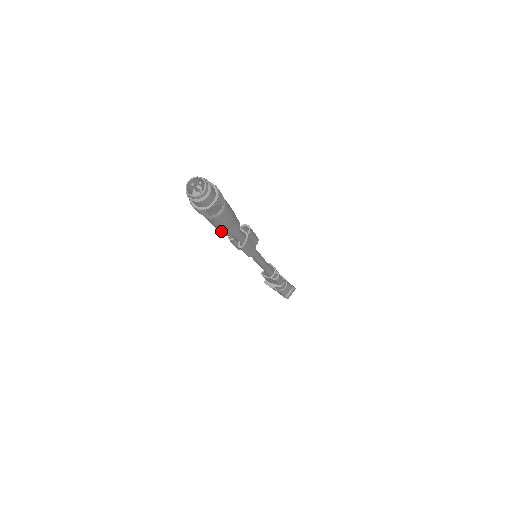
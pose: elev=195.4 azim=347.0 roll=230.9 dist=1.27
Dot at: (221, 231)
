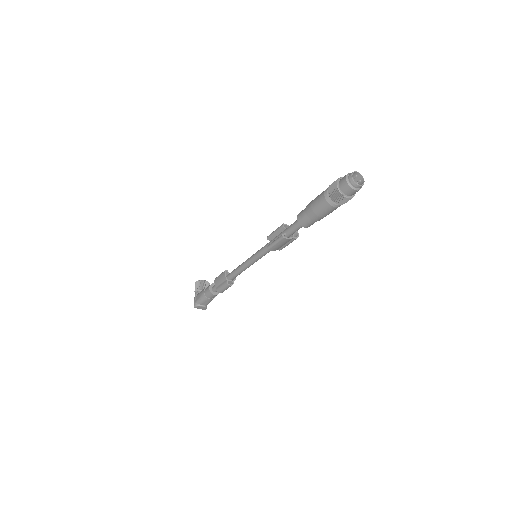
Dot at: (302, 214)
